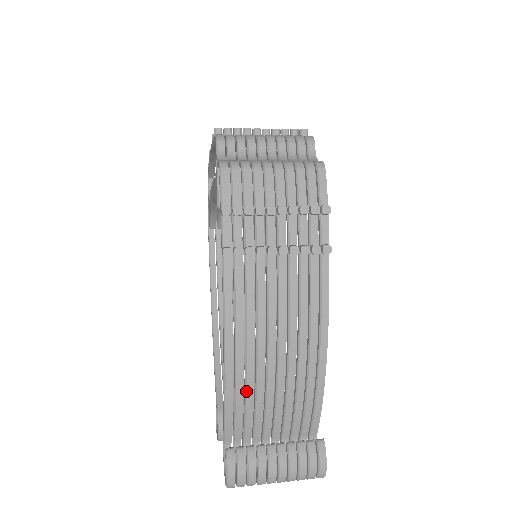
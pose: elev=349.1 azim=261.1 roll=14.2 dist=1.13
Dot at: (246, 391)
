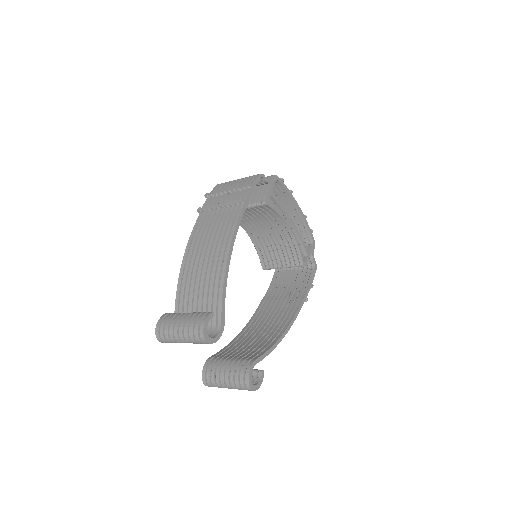
Dot at: (187, 281)
